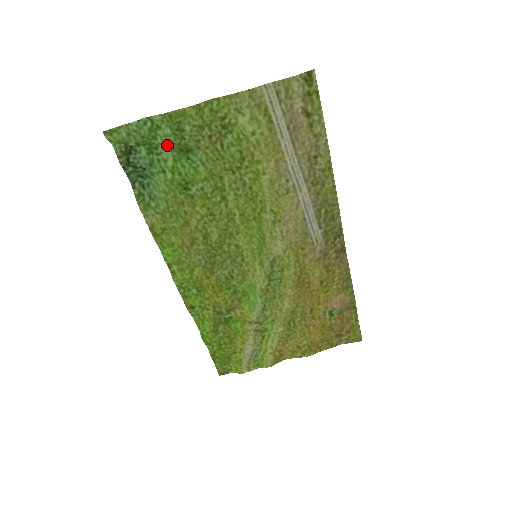
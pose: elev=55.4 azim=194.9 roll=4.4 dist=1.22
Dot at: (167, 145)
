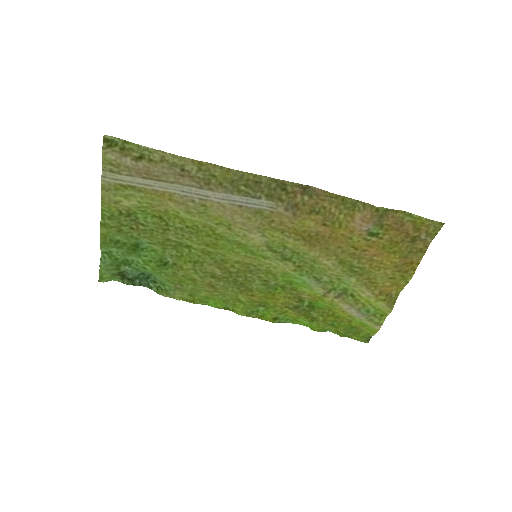
Dot at: (125, 255)
